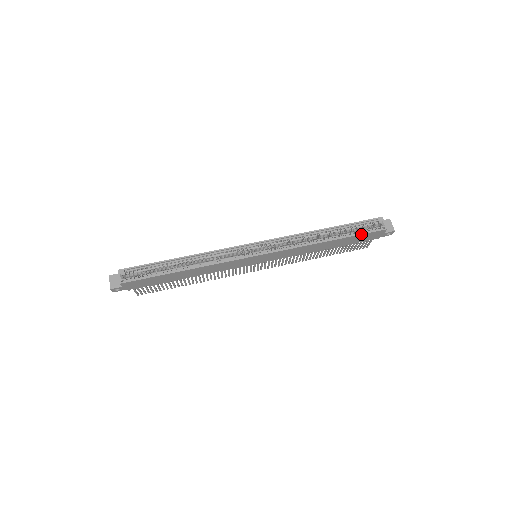
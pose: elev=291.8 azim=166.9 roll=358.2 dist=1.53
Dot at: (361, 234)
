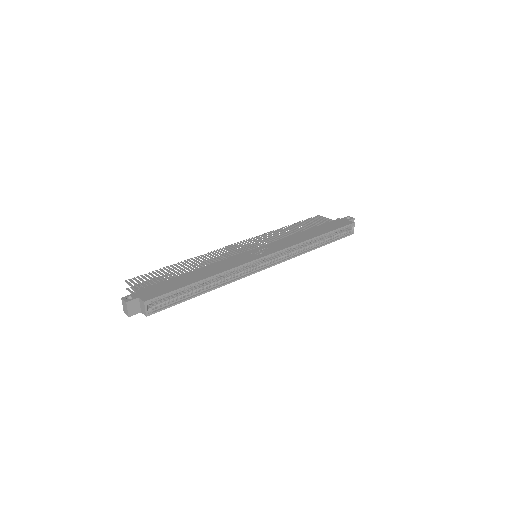
Dot at: occluded
